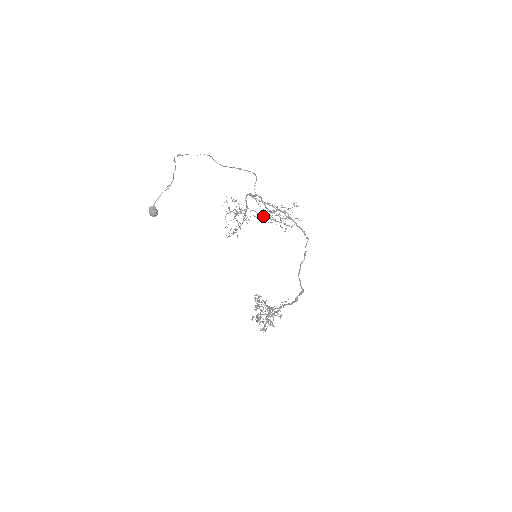
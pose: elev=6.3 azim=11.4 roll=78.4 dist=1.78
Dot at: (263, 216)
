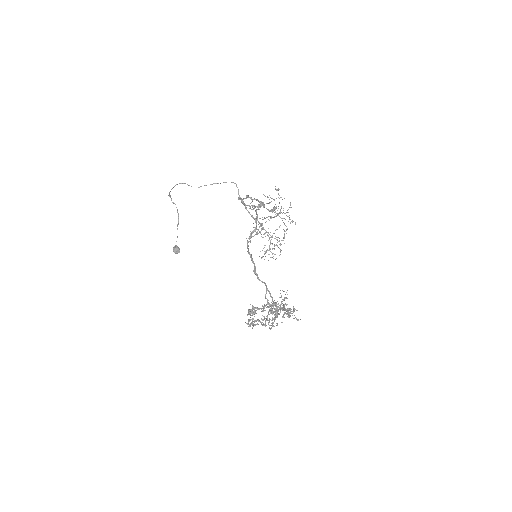
Dot at: occluded
